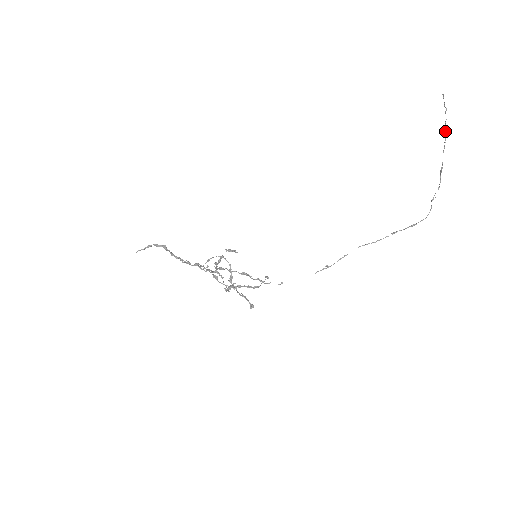
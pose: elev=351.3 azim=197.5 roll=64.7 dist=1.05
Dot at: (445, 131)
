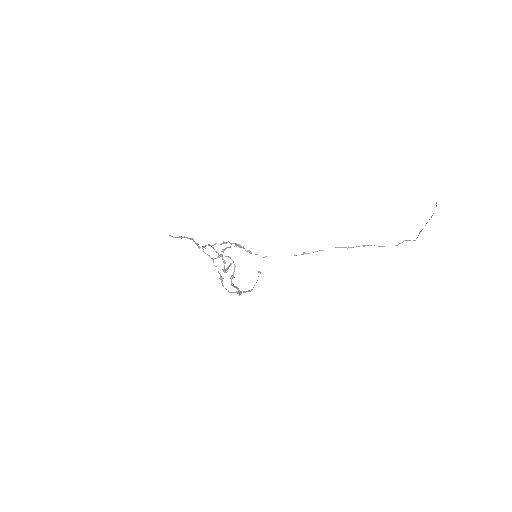
Dot at: (431, 216)
